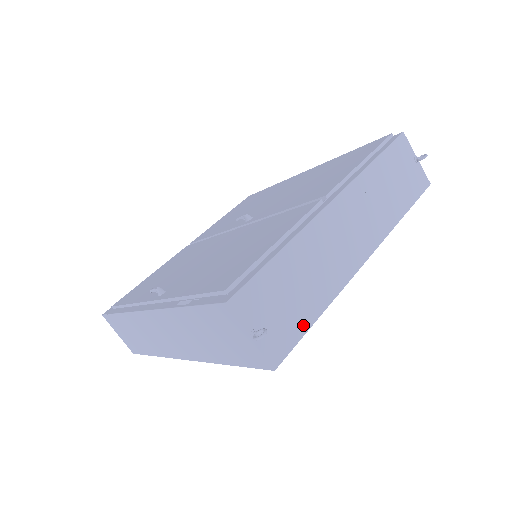
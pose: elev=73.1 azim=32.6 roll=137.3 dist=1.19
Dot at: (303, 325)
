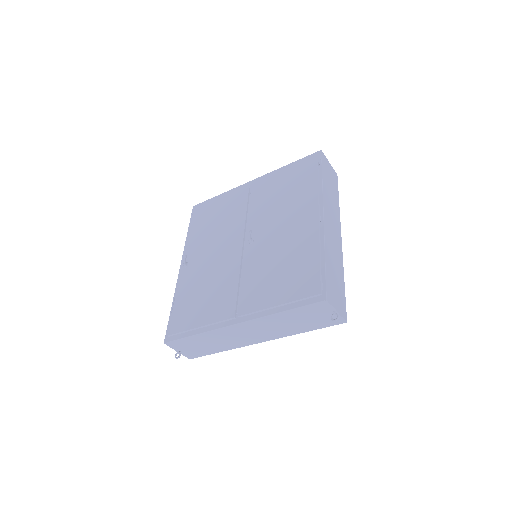
Dot at: (208, 353)
